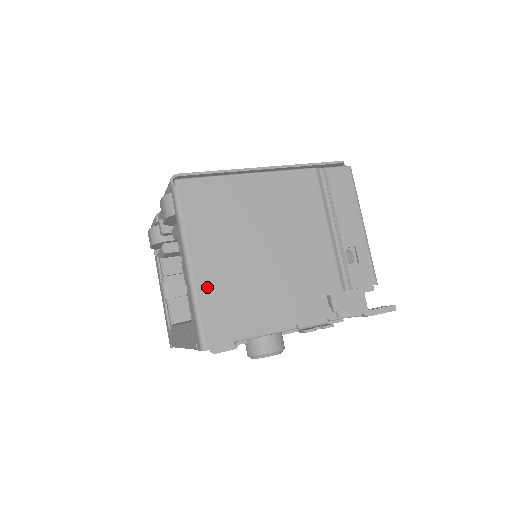
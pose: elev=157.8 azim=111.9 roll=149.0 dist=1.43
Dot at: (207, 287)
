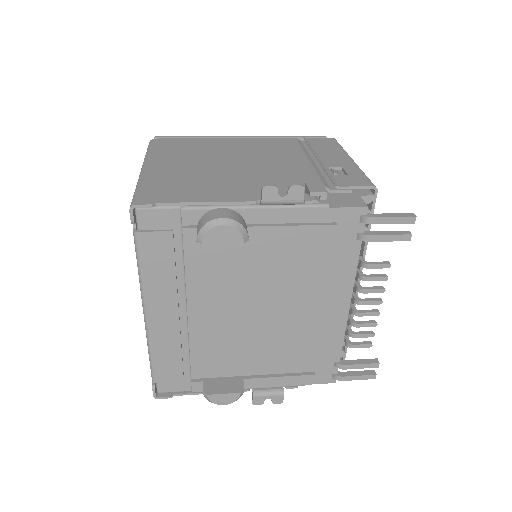
Dot at: (156, 176)
